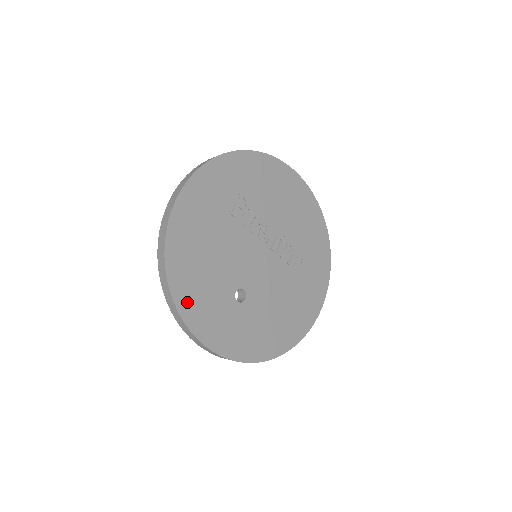
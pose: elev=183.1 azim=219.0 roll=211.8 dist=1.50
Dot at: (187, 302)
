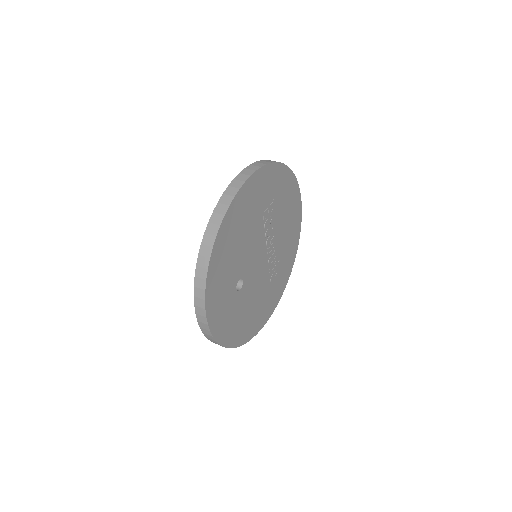
Dot at: (214, 273)
